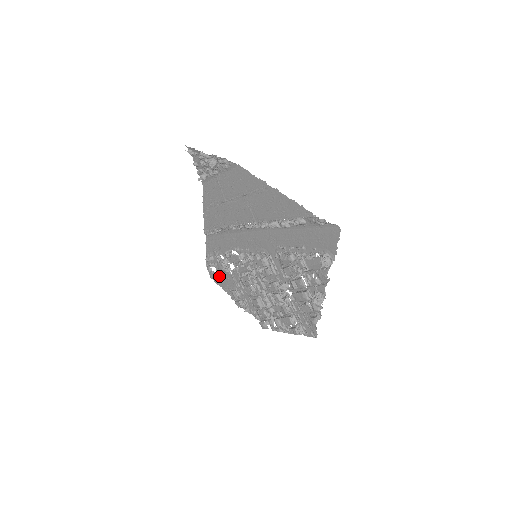
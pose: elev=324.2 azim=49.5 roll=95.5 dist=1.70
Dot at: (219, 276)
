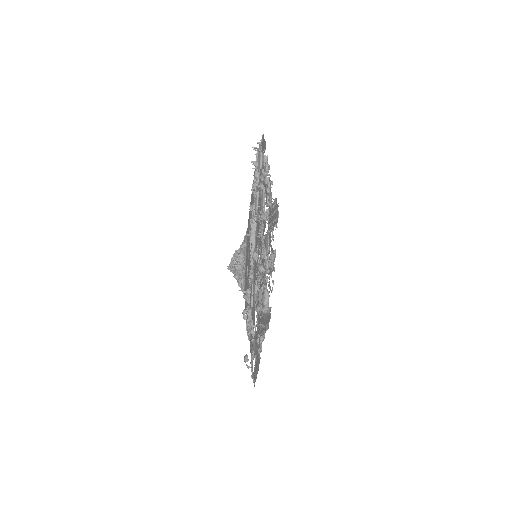
Dot at: (255, 360)
